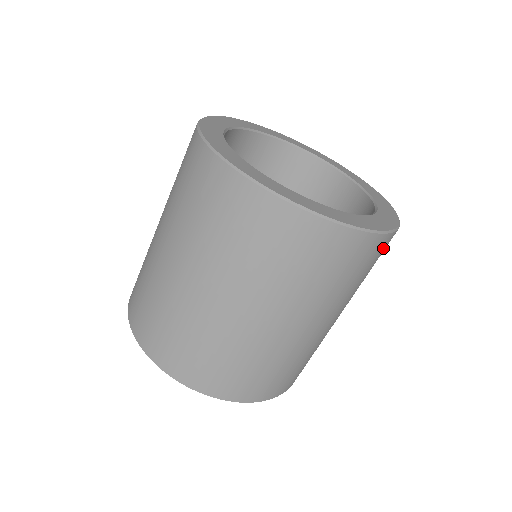
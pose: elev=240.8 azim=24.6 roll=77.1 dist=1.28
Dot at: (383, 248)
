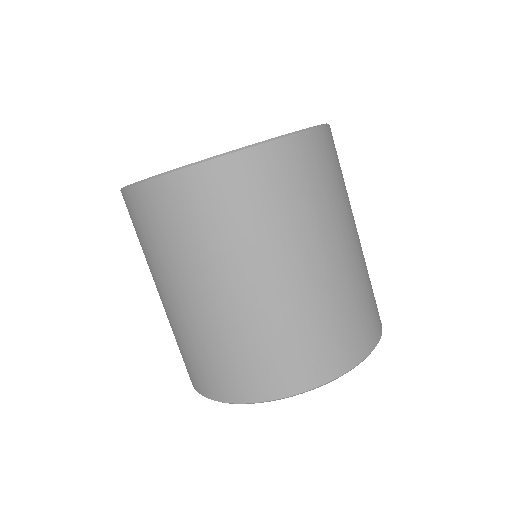
Dot at: occluded
